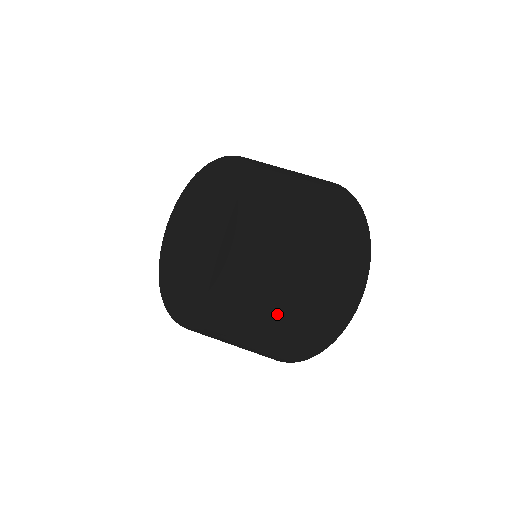
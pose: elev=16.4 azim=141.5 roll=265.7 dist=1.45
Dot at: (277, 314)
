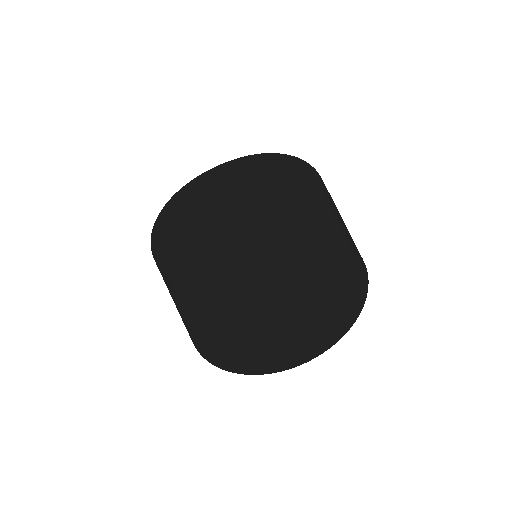
Dot at: (252, 313)
